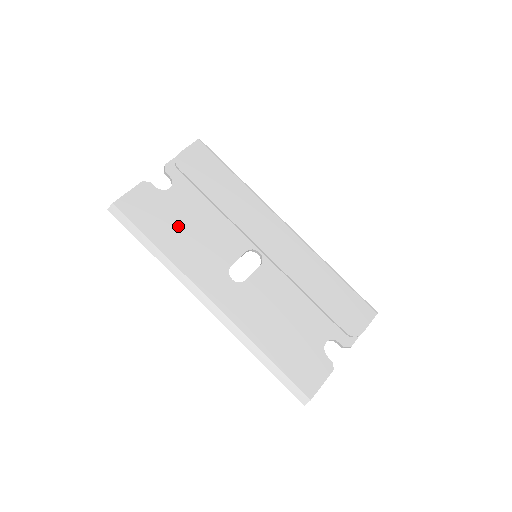
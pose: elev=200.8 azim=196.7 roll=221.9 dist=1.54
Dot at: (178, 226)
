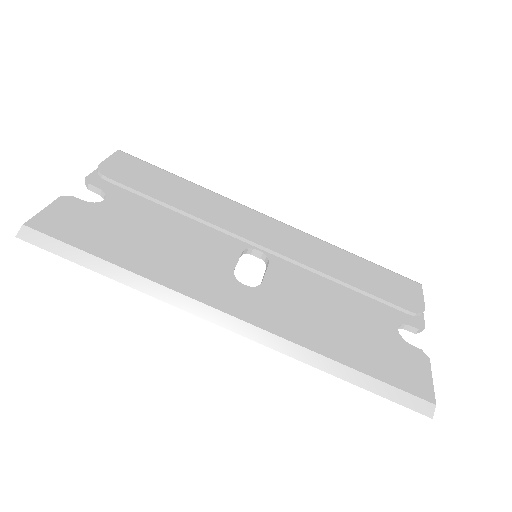
Dot at: (138, 238)
